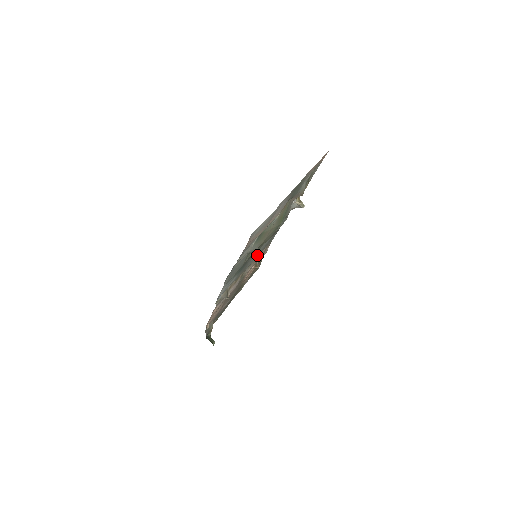
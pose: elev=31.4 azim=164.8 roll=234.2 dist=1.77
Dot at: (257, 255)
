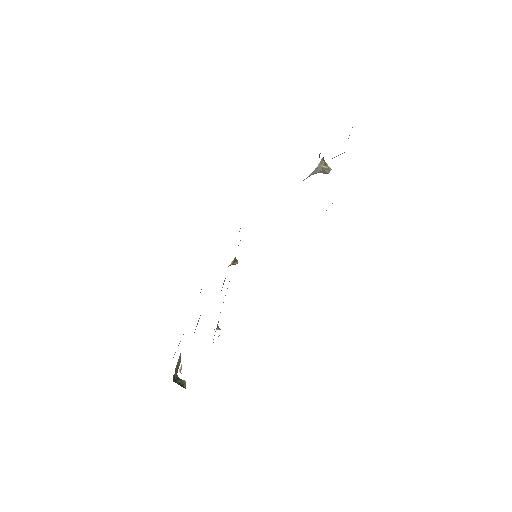
Dot at: occluded
